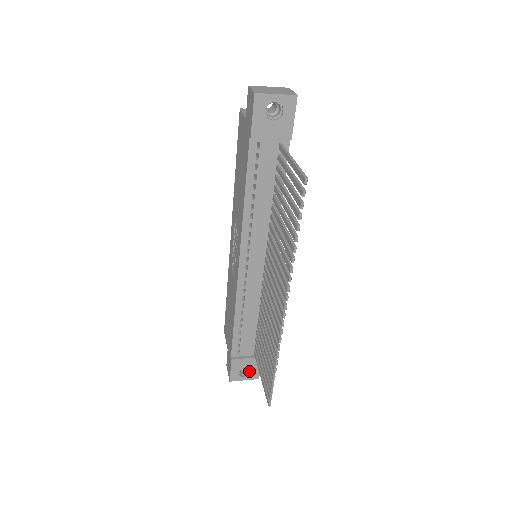
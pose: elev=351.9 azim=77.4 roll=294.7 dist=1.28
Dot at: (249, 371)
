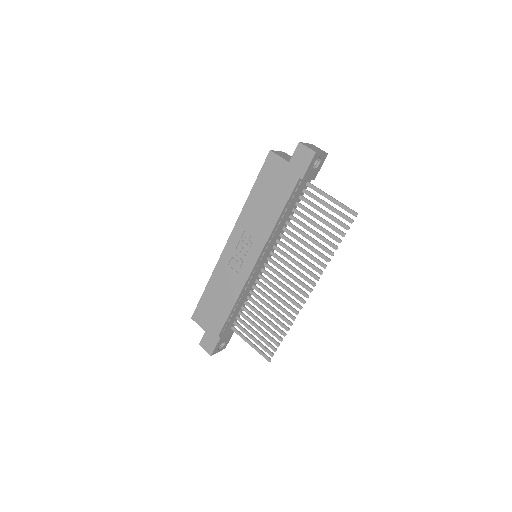
Dot at: (222, 344)
